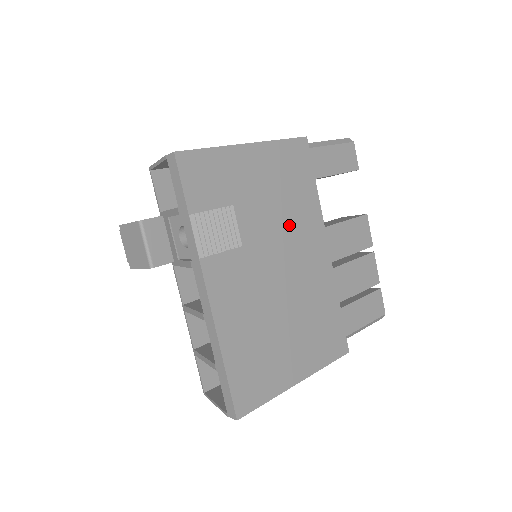
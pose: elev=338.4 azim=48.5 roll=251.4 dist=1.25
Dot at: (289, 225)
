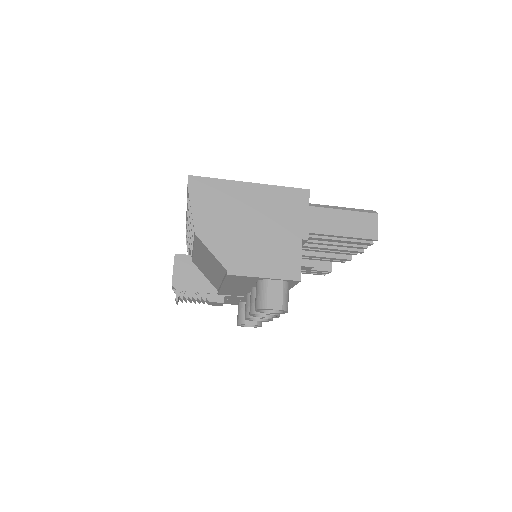
Dot at: occluded
